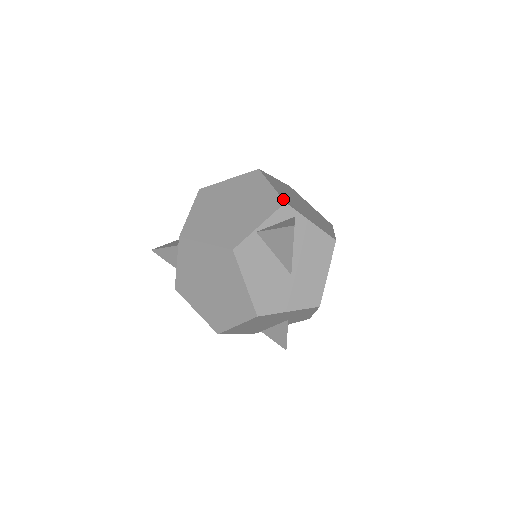
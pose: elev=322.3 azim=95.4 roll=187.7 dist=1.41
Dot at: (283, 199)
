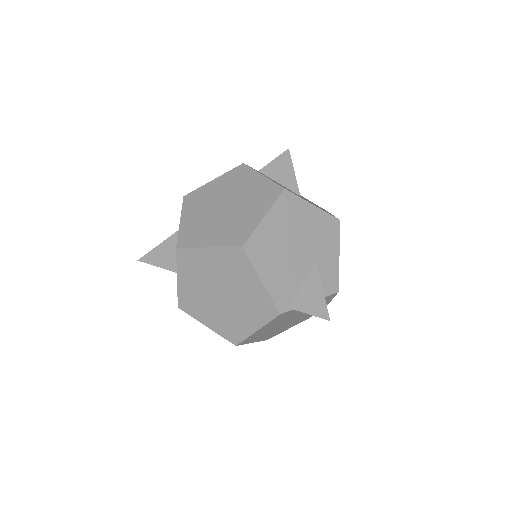
Dot at: occluded
